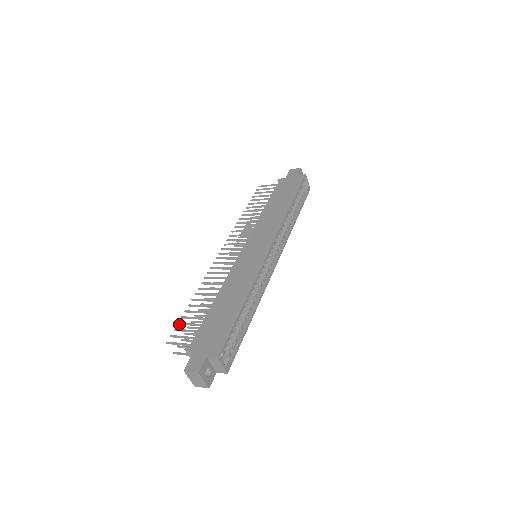
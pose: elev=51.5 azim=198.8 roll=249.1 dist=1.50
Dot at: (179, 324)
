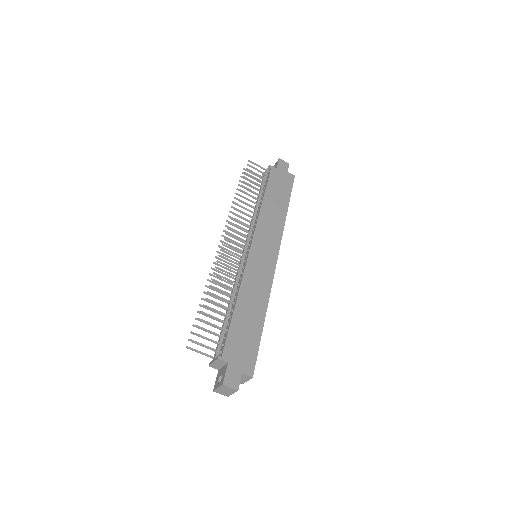
Dot at: (200, 320)
